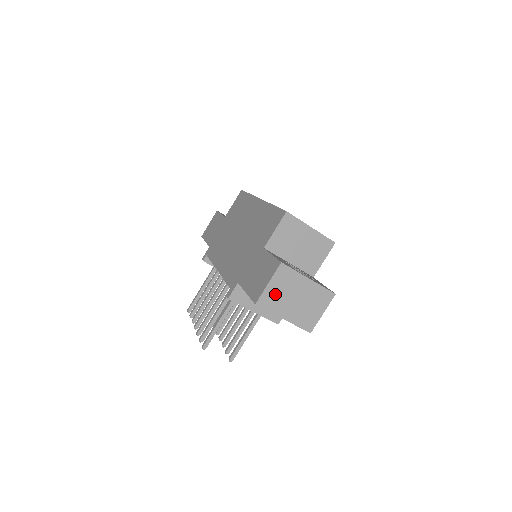
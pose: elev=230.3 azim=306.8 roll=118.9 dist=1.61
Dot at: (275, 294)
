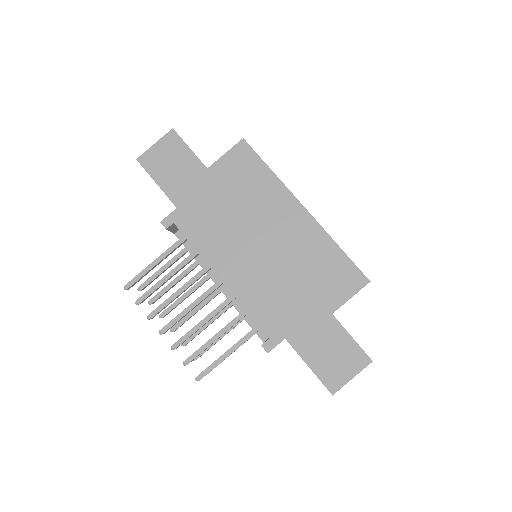
Dot at: occluded
